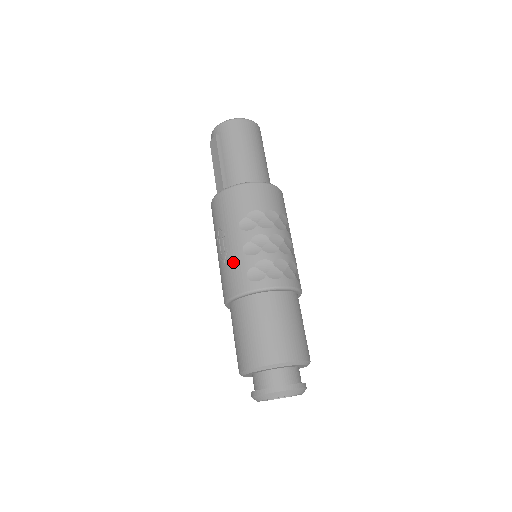
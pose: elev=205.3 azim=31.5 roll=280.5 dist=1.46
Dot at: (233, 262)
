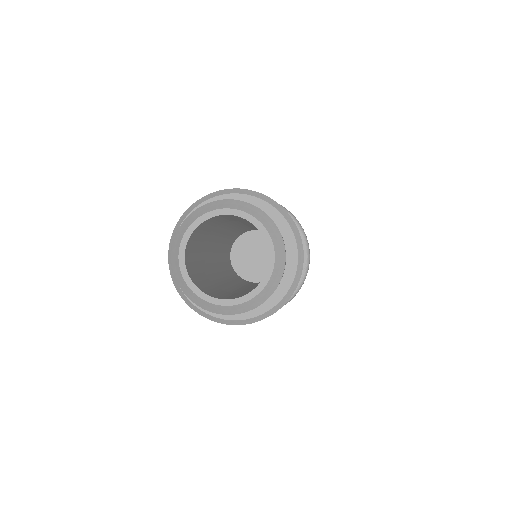
Dot at: occluded
